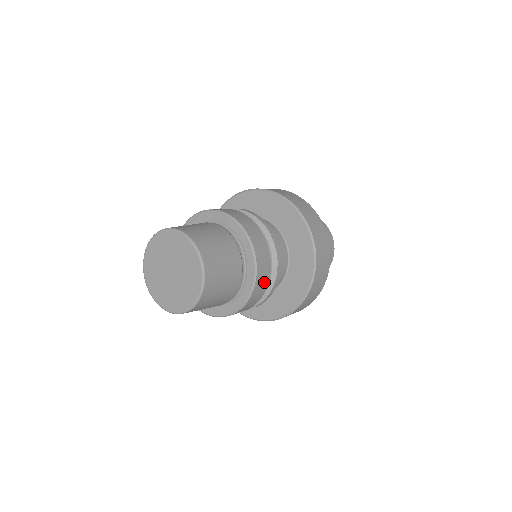
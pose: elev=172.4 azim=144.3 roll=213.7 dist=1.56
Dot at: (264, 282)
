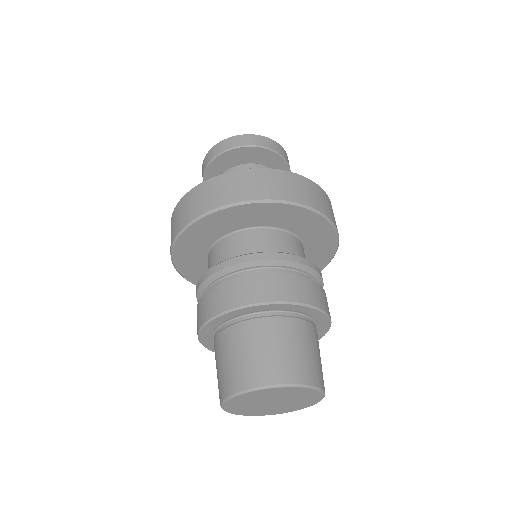
Dot at: occluded
